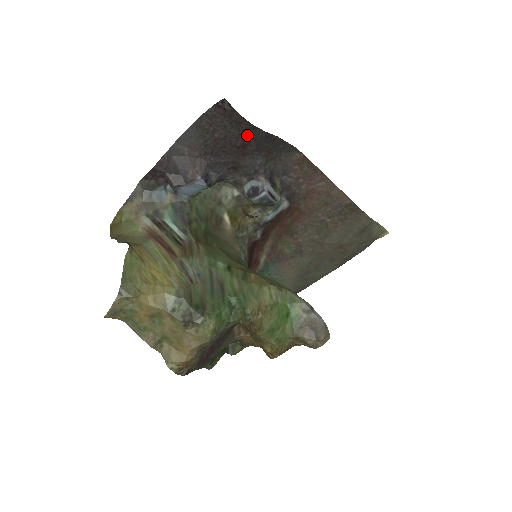
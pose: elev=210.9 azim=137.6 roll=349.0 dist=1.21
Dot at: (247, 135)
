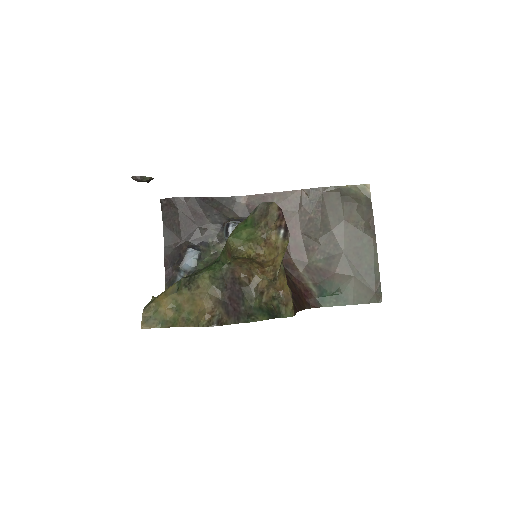
Dot at: (188, 206)
